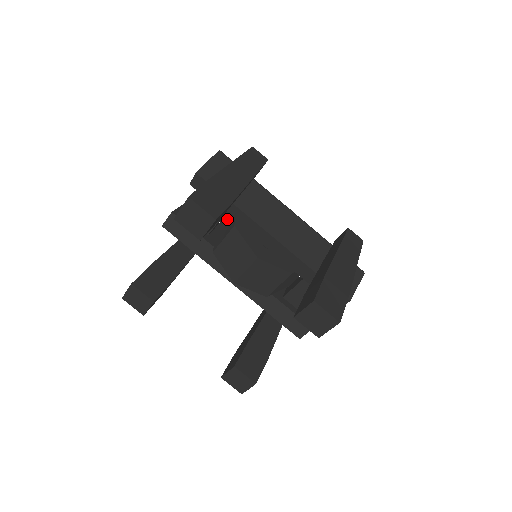
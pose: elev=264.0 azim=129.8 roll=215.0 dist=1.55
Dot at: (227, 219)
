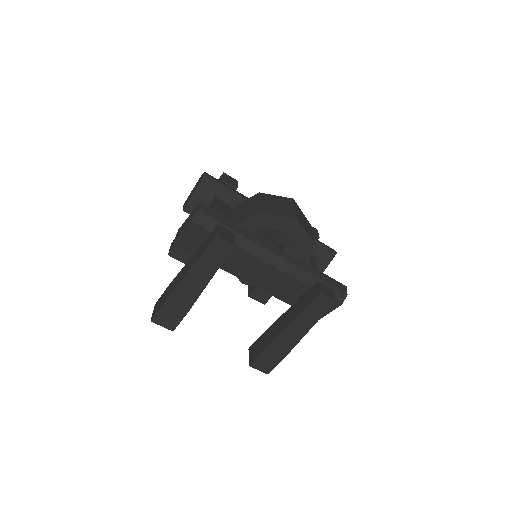
Dot at: occluded
